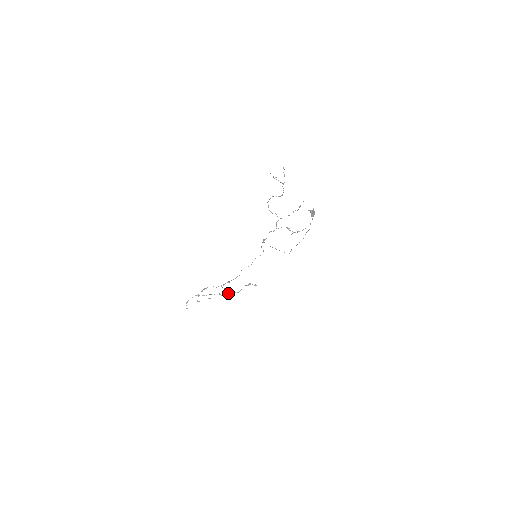
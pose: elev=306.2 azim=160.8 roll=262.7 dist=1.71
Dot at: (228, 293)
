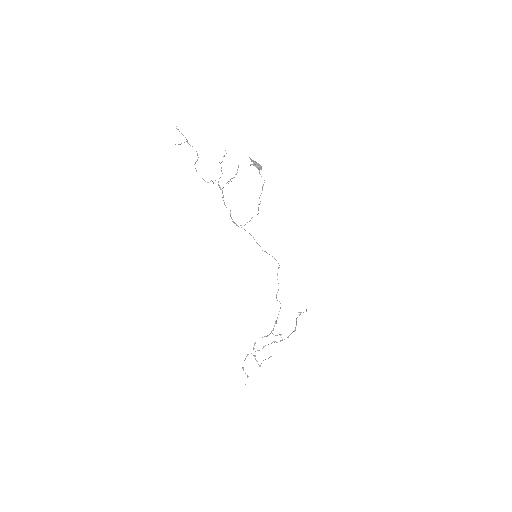
Dot at: occluded
